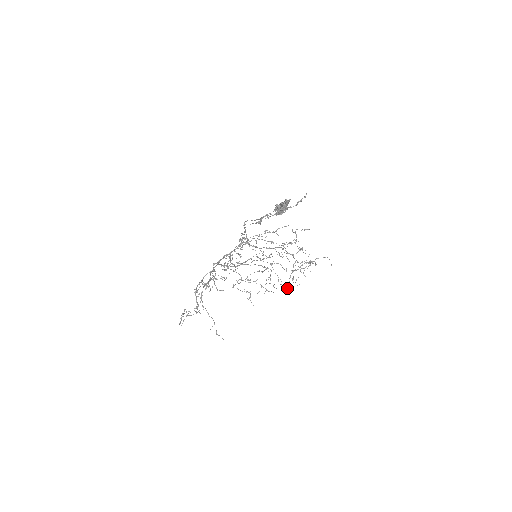
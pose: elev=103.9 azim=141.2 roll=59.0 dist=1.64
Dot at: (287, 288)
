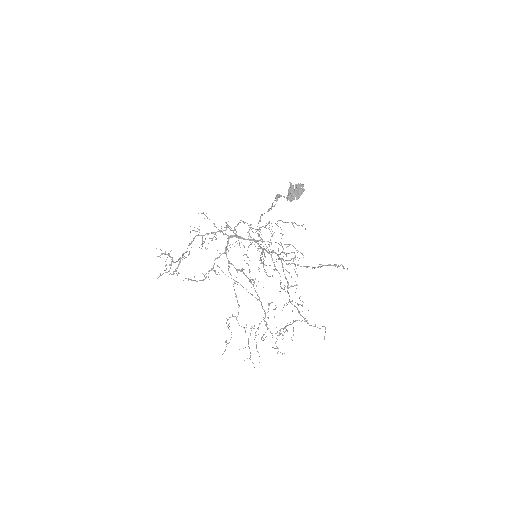
Dot at: occluded
